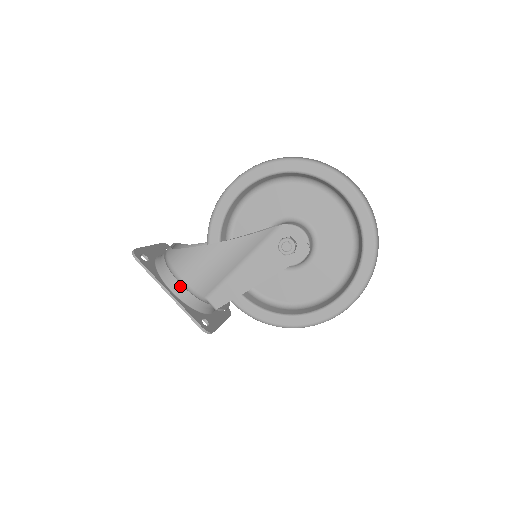
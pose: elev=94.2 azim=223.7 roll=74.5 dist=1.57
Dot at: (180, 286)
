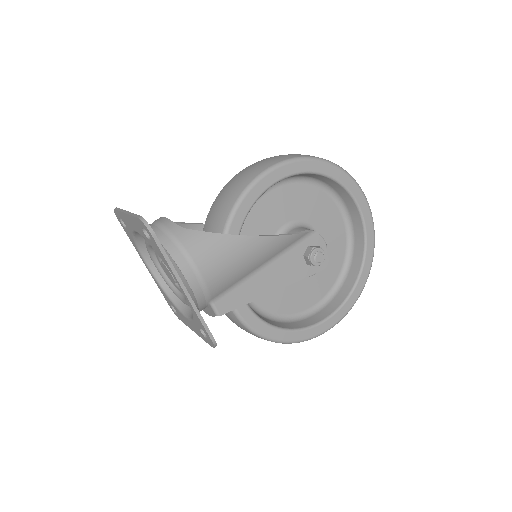
Dot at: (195, 281)
